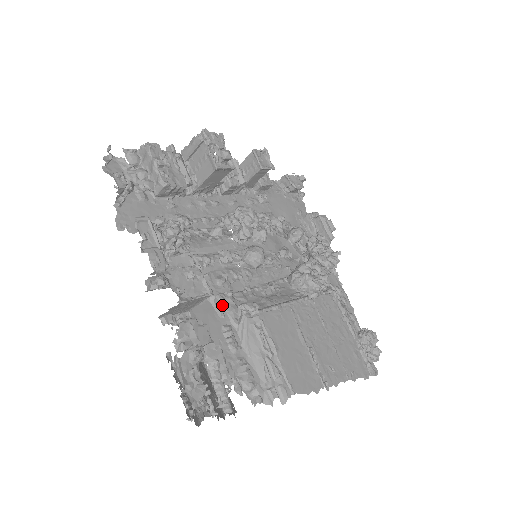
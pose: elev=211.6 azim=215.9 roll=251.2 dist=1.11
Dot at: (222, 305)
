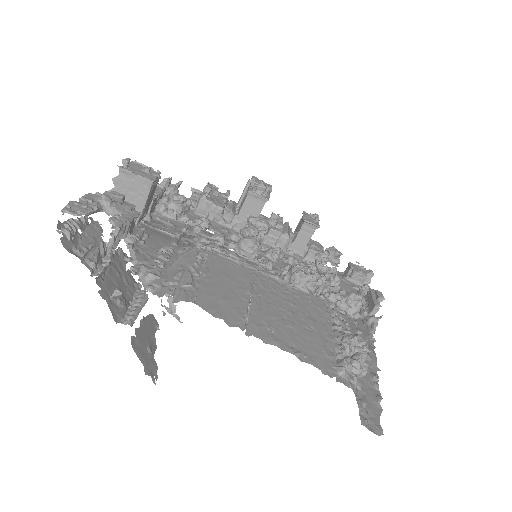
Dot at: (182, 243)
